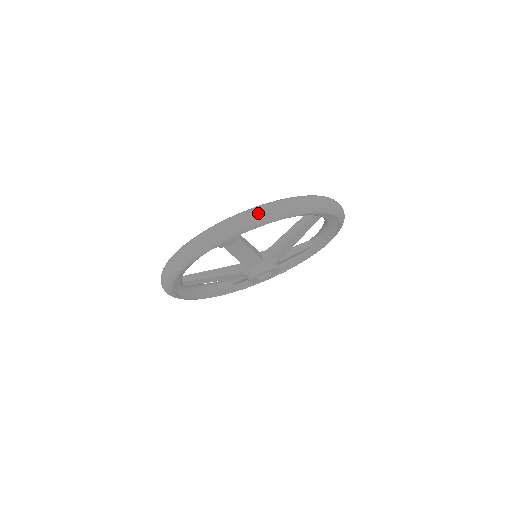
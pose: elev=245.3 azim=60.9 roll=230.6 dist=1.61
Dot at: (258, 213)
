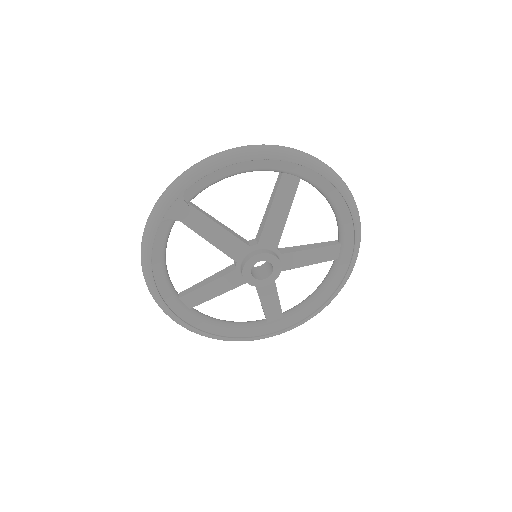
Dot at: (194, 165)
